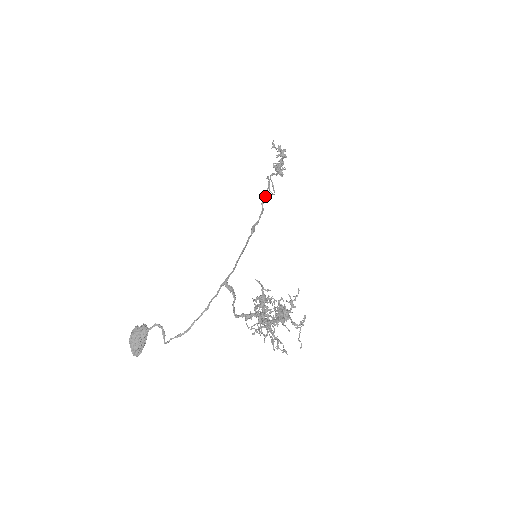
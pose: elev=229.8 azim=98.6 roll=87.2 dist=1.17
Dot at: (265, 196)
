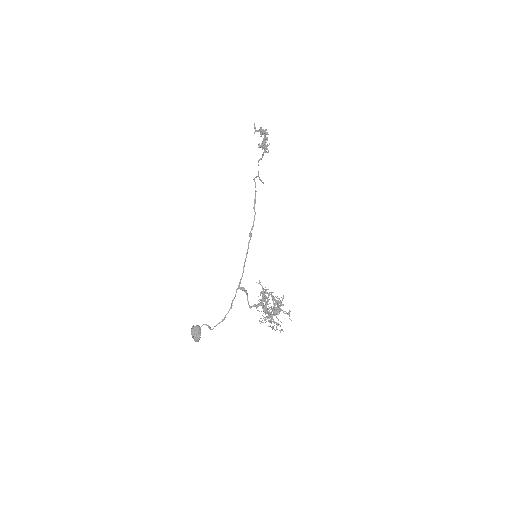
Dot at: (255, 201)
